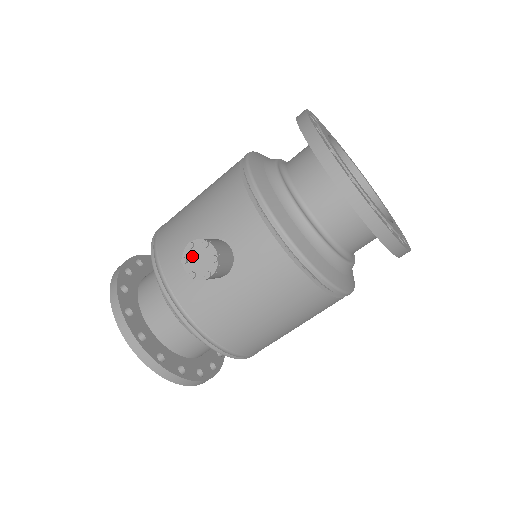
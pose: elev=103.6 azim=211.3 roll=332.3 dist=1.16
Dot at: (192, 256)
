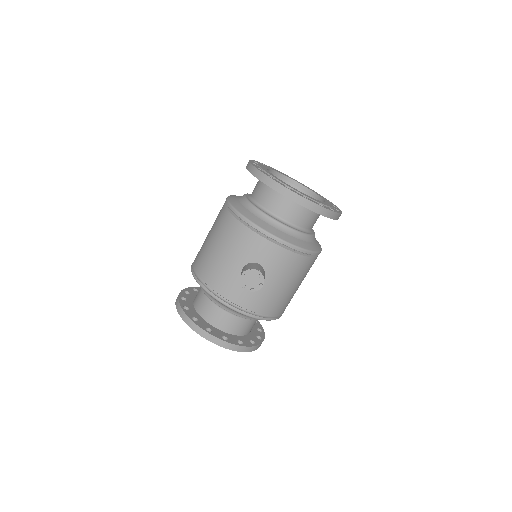
Dot at: (246, 281)
